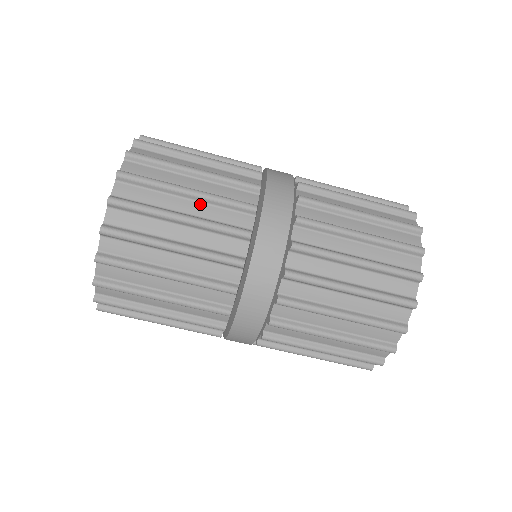
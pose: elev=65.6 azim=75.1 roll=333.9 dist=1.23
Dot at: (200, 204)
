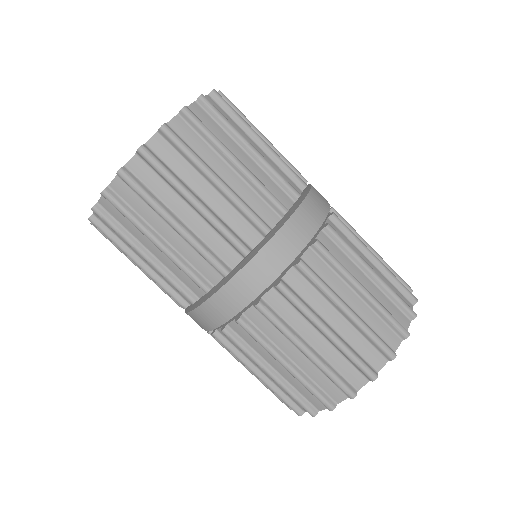
Dot at: (221, 198)
